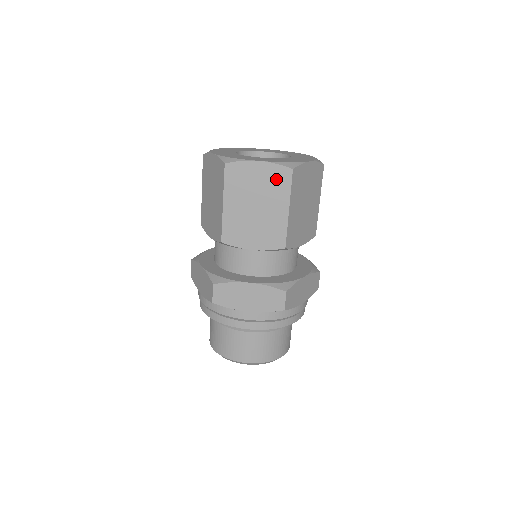
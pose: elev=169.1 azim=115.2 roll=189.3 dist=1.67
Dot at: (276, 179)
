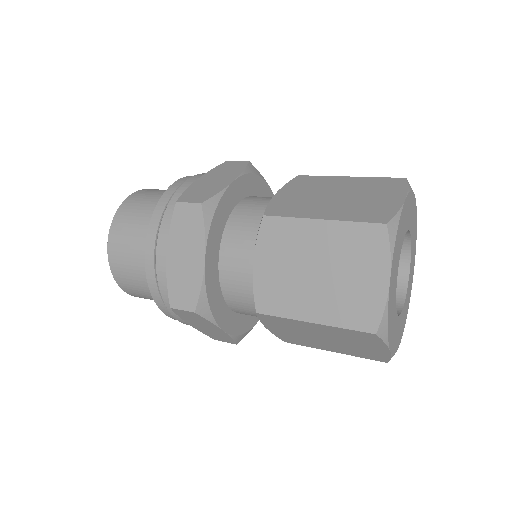
Dot at: occluded
